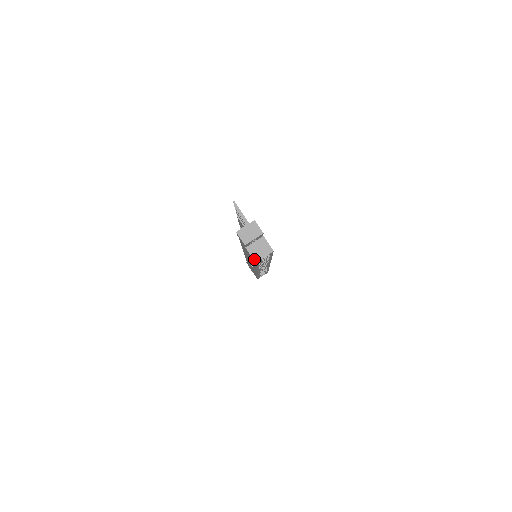
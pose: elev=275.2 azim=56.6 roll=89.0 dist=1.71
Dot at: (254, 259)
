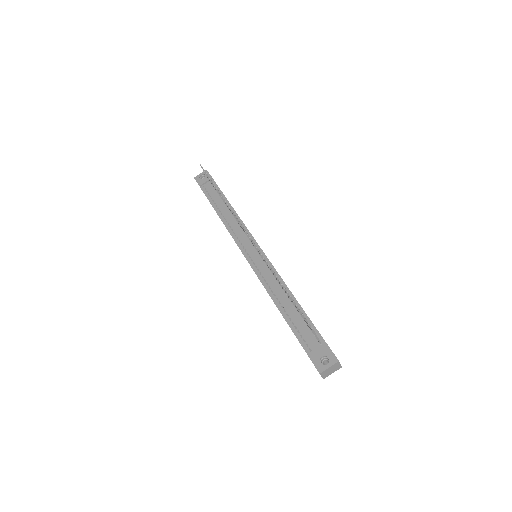
Dot at: occluded
